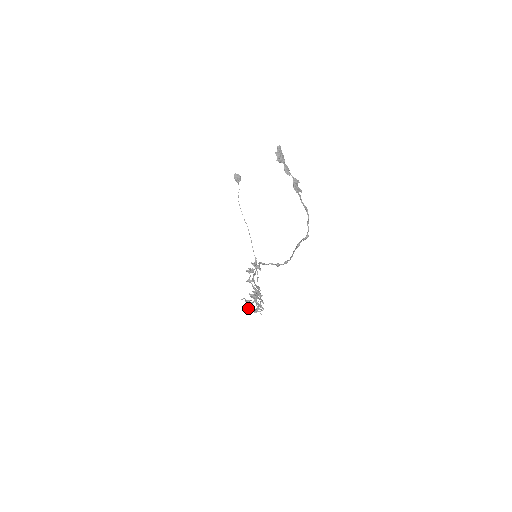
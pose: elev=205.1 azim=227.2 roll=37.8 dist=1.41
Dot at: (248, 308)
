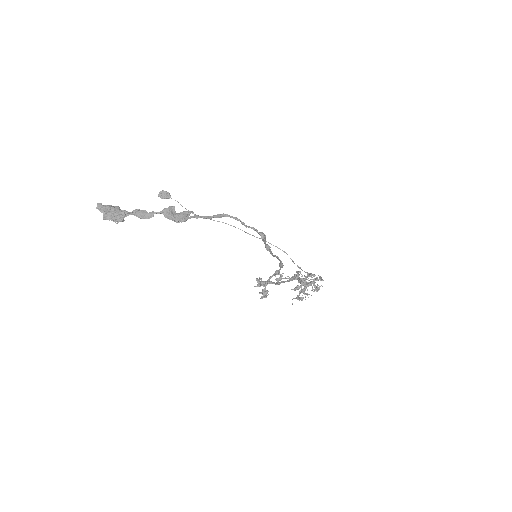
Dot at: (308, 294)
